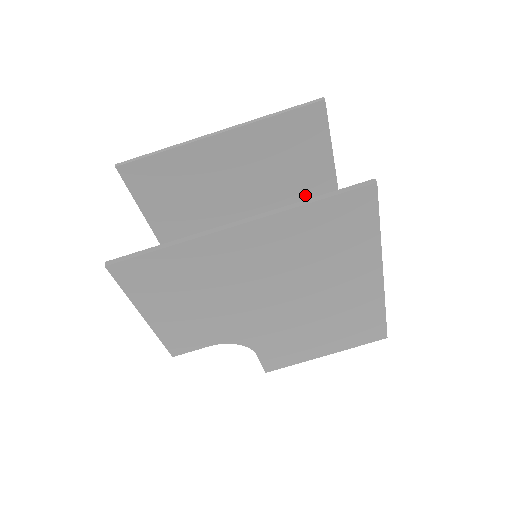
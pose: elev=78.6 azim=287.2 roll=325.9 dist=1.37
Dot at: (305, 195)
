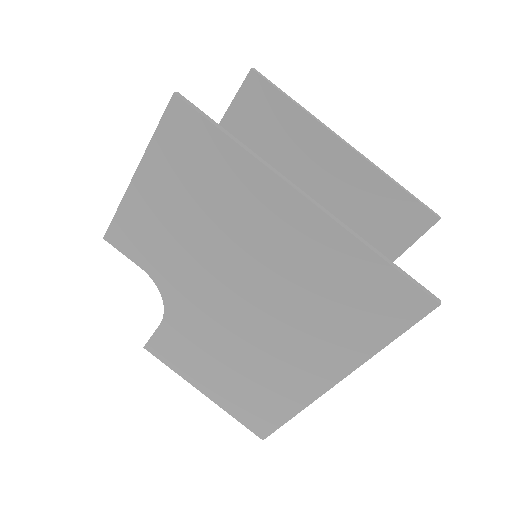
Dot at: occluded
